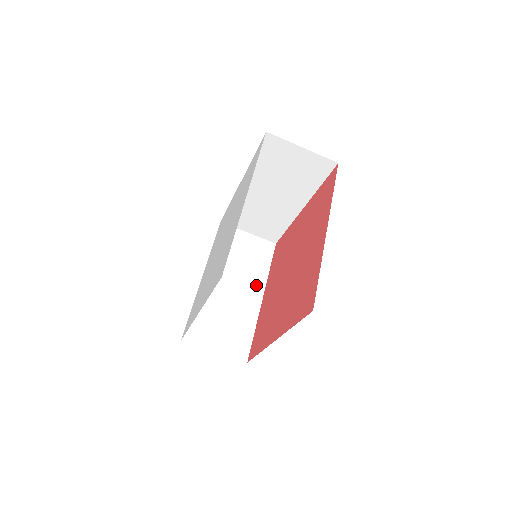
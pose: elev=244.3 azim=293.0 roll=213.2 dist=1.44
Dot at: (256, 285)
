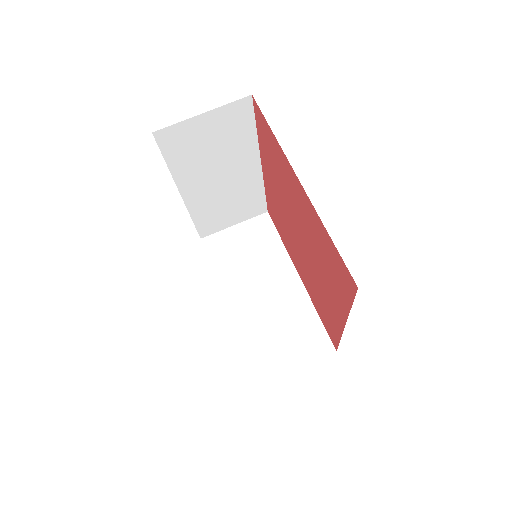
Dot at: (283, 269)
